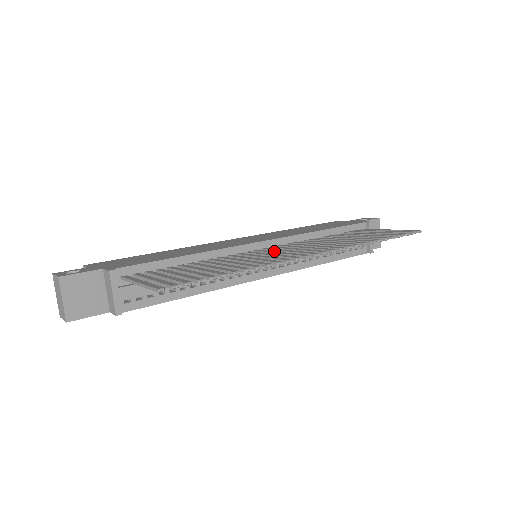
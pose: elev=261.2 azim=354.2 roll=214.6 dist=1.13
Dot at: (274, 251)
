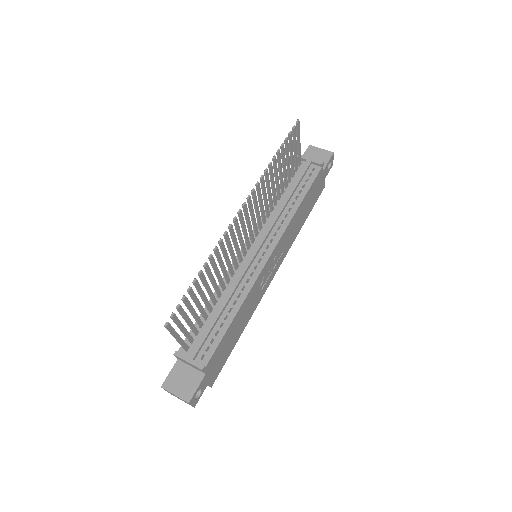
Dot at: (241, 241)
